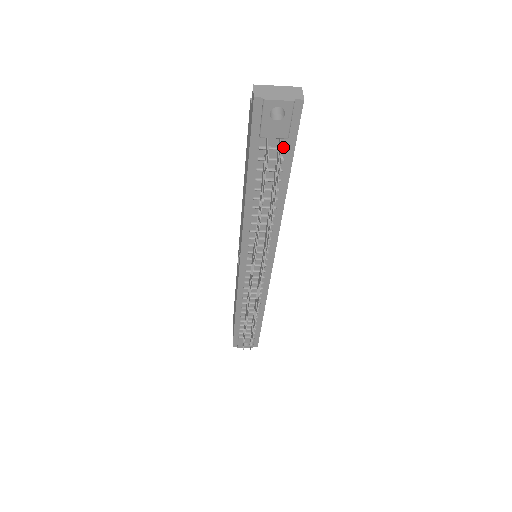
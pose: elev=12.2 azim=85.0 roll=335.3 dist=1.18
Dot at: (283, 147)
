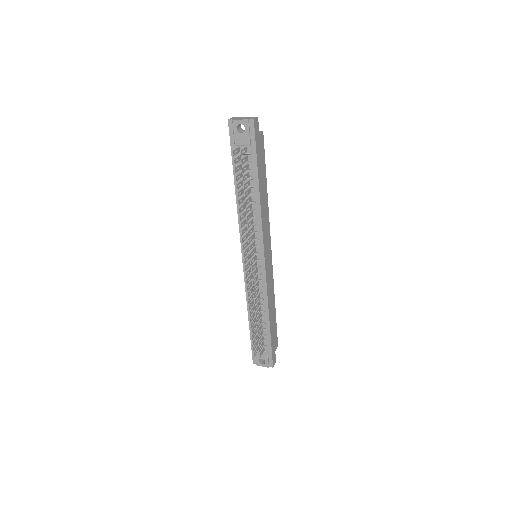
Dot at: (249, 153)
